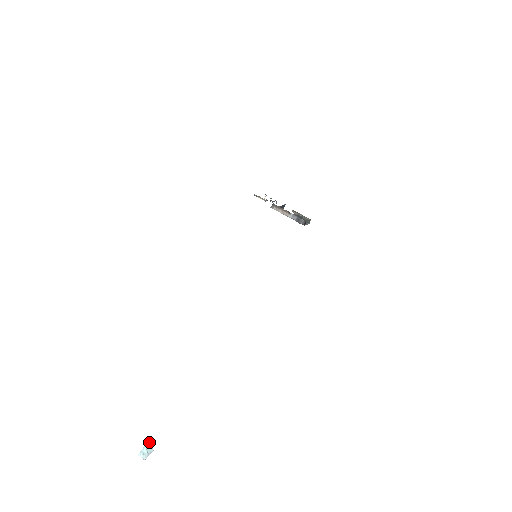
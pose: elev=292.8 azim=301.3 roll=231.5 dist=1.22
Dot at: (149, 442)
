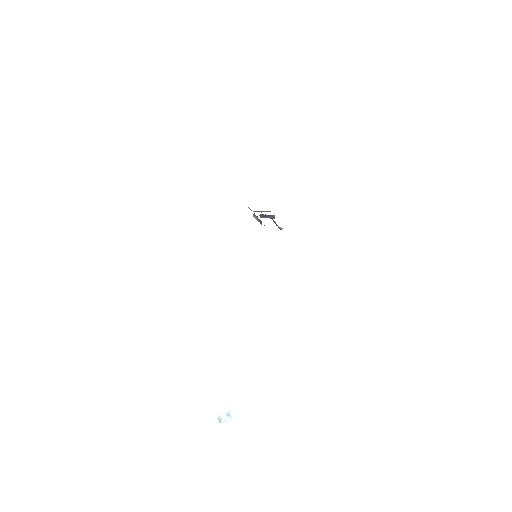
Dot at: (229, 413)
